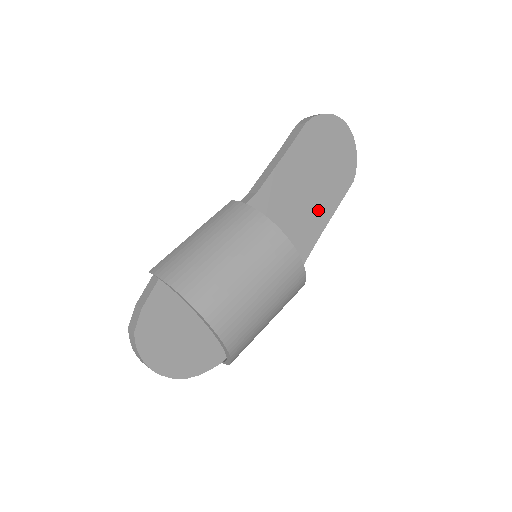
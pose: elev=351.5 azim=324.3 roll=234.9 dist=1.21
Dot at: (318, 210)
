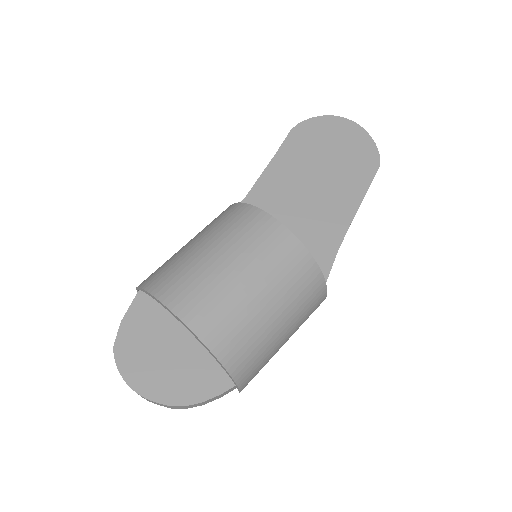
Dot at: (336, 201)
